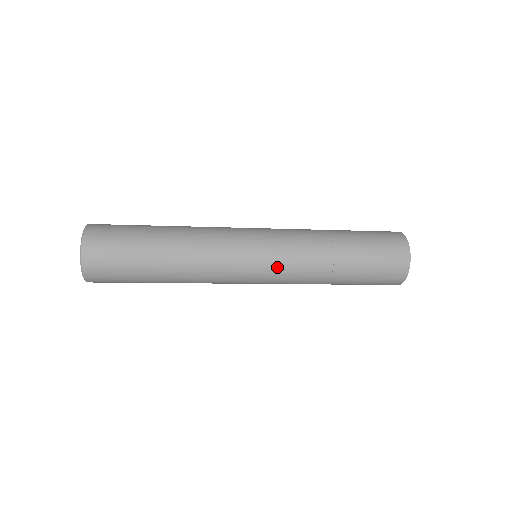
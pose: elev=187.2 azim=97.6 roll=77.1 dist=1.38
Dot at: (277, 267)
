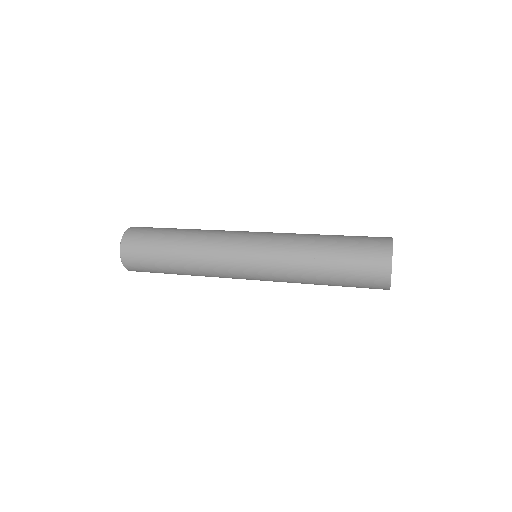
Dot at: occluded
